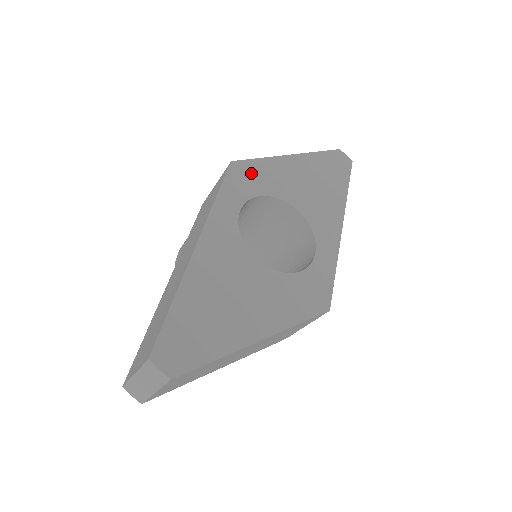
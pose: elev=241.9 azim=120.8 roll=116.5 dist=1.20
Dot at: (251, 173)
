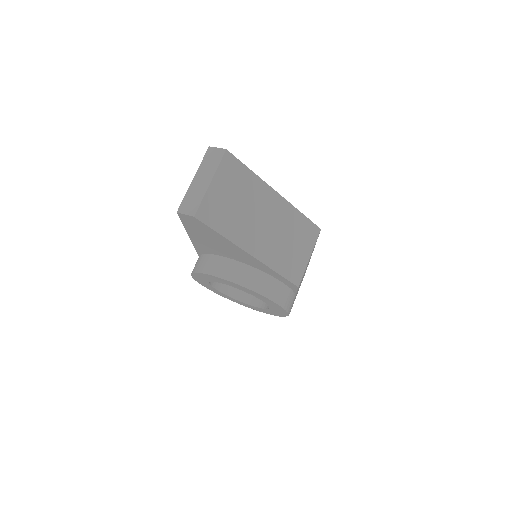
Dot at: occluded
